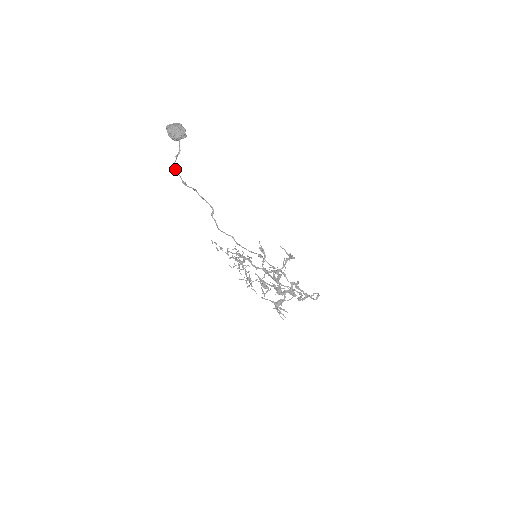
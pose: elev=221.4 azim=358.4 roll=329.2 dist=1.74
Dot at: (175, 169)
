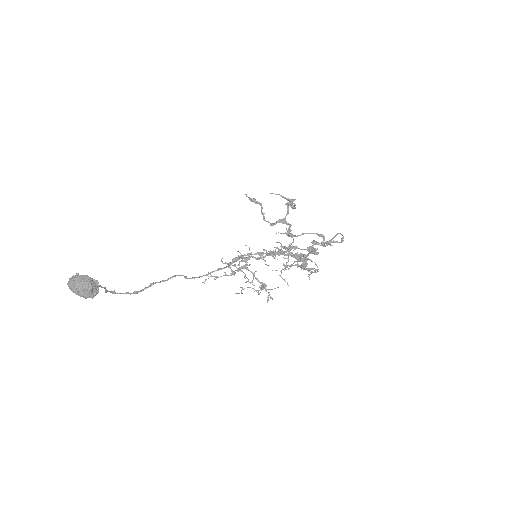
Dot at: (115, 293)
